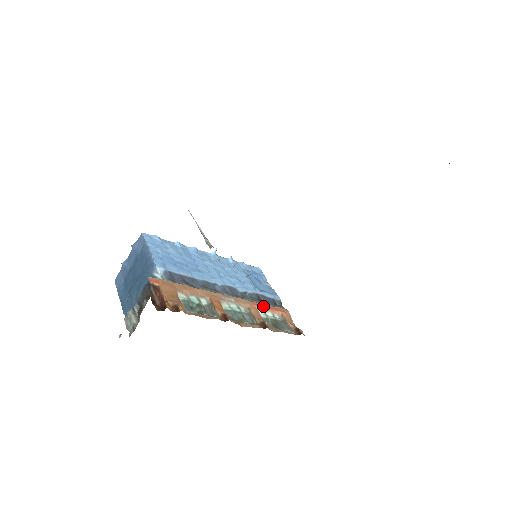
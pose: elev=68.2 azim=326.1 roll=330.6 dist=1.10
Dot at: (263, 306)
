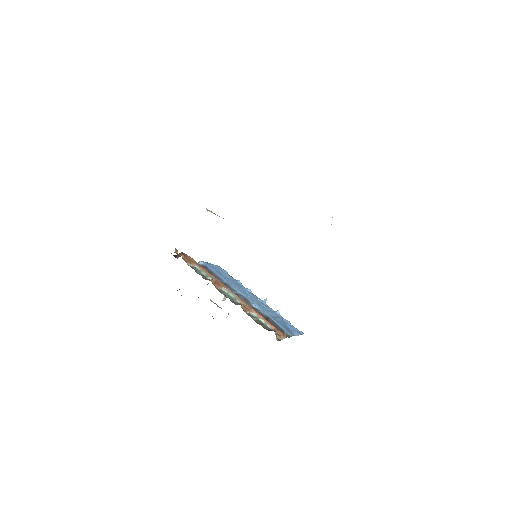
Dot at: (262, 316)
